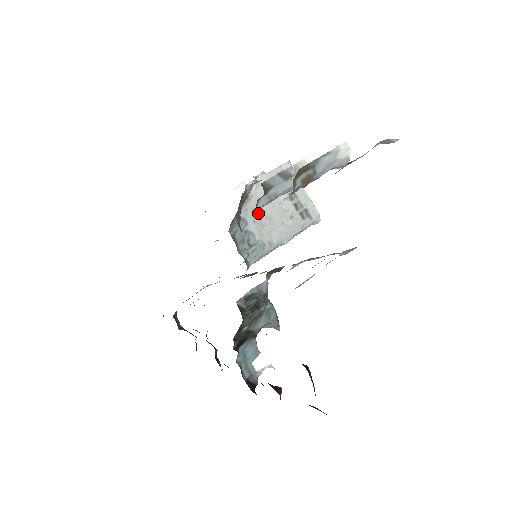
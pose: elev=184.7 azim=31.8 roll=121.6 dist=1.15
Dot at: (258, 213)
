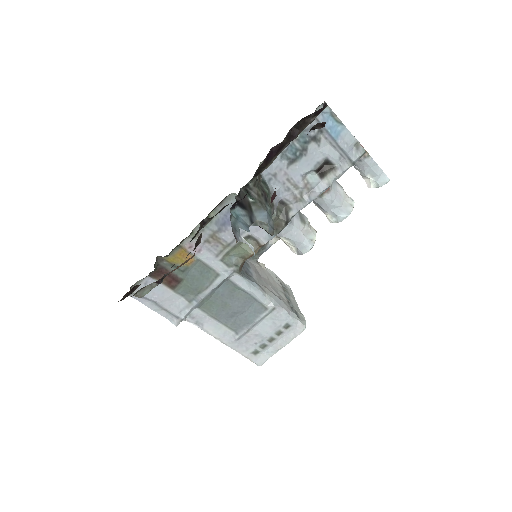
Dot at: (260, 274)
